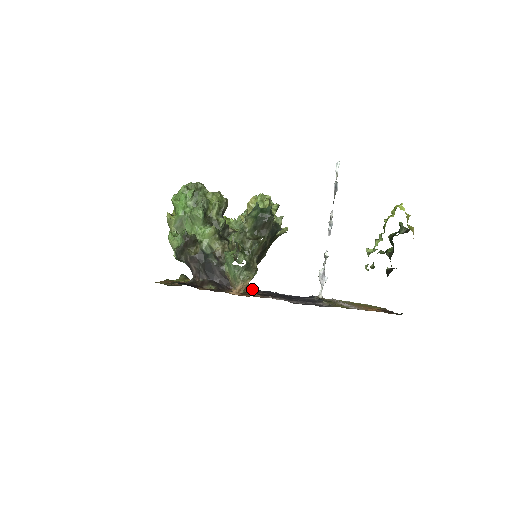
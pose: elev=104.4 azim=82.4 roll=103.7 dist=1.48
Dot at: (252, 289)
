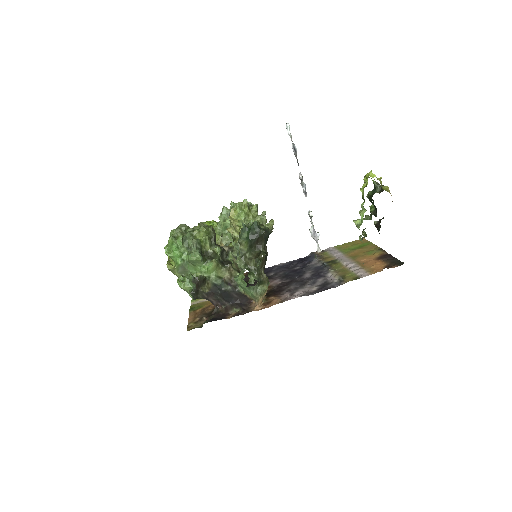
Dot at: occluded
